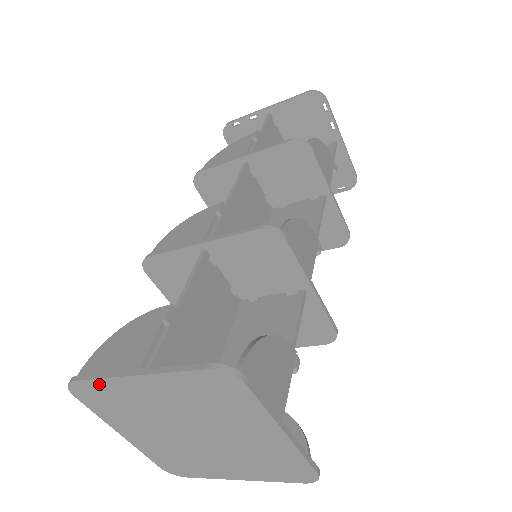
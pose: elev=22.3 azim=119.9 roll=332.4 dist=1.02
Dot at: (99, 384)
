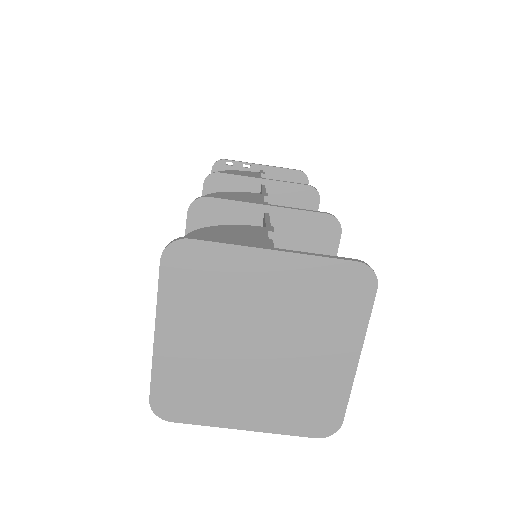
Dot at: (217, 251)
